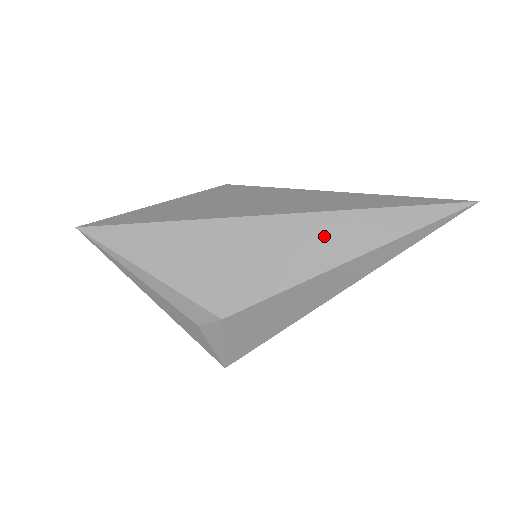
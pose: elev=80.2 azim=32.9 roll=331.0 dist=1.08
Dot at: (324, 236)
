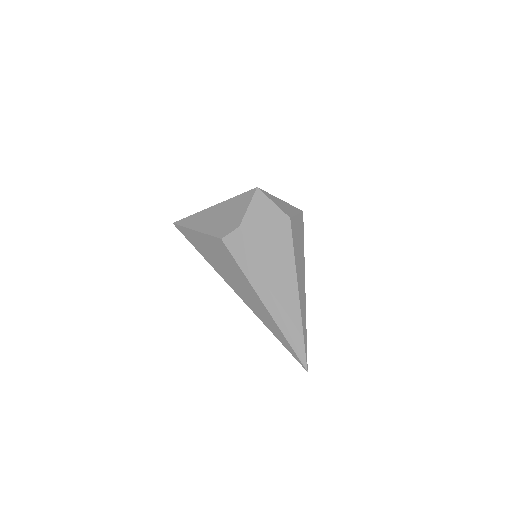
Dot at: occluded
